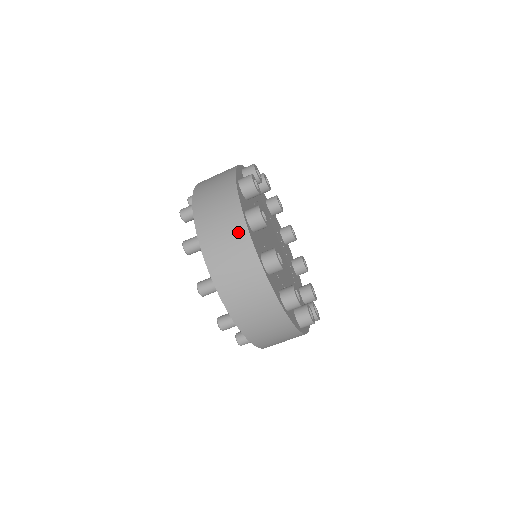
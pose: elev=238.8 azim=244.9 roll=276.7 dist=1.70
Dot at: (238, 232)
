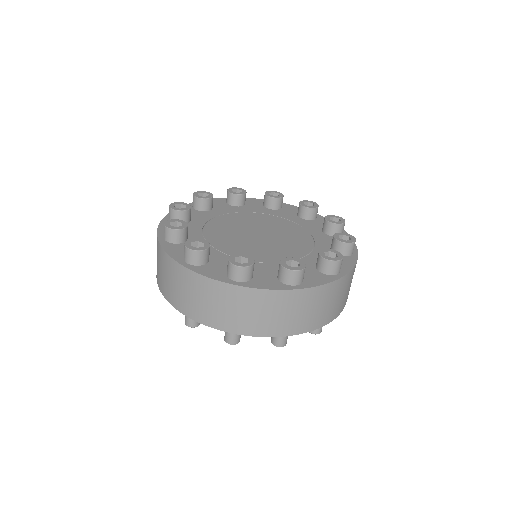
Dot at: (250, 298)
